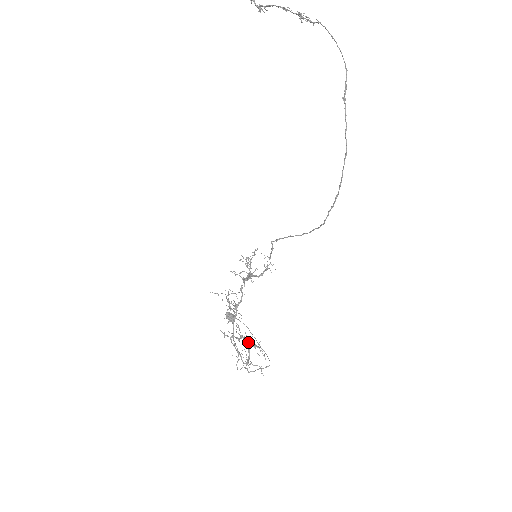
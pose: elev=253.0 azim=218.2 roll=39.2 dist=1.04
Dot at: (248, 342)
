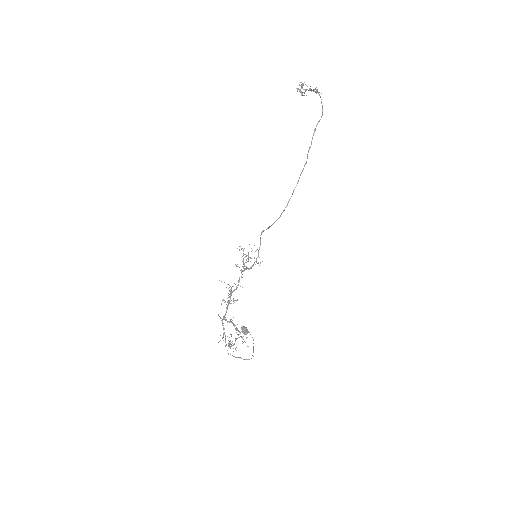
Dot at: (234, 326)
